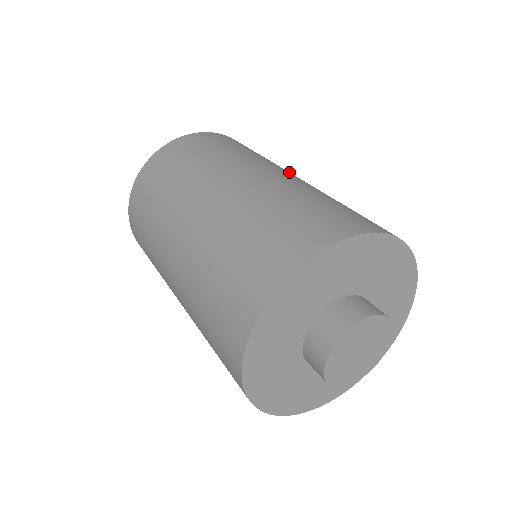
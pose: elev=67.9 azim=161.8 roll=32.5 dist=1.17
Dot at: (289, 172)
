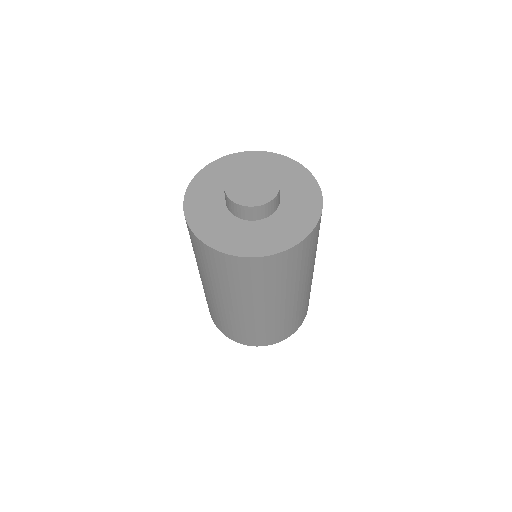
Dot at: occluded
